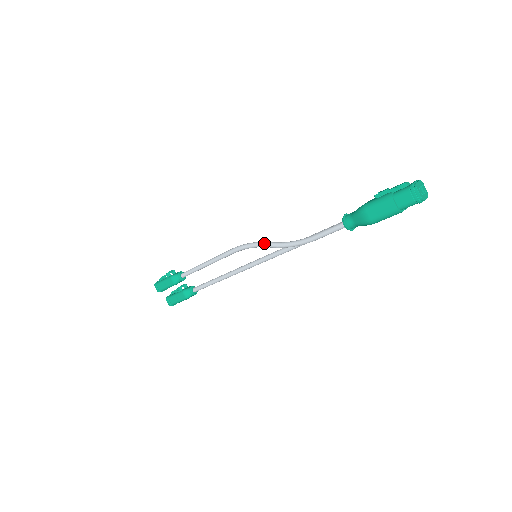
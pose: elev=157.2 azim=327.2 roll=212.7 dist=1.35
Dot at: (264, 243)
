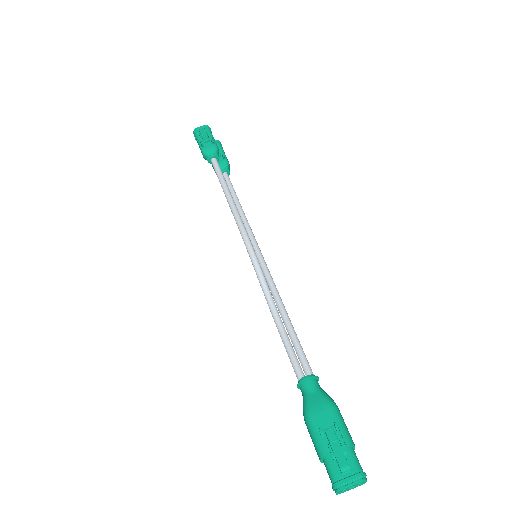
Dot at: (256, 272)
